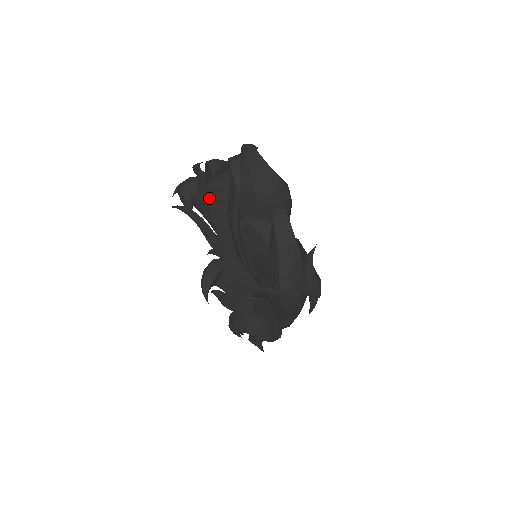
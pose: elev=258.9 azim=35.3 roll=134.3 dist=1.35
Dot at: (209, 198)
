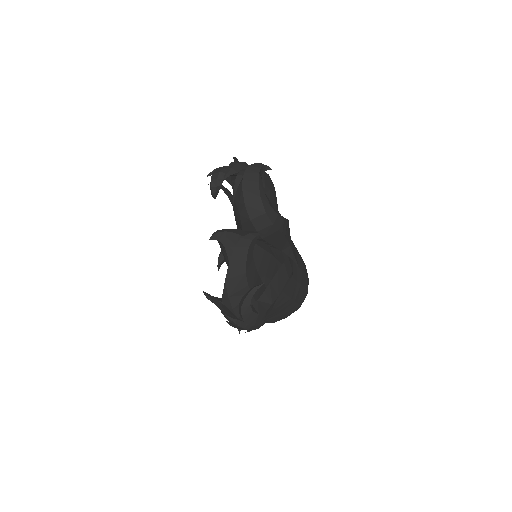
Dot at: occluded
